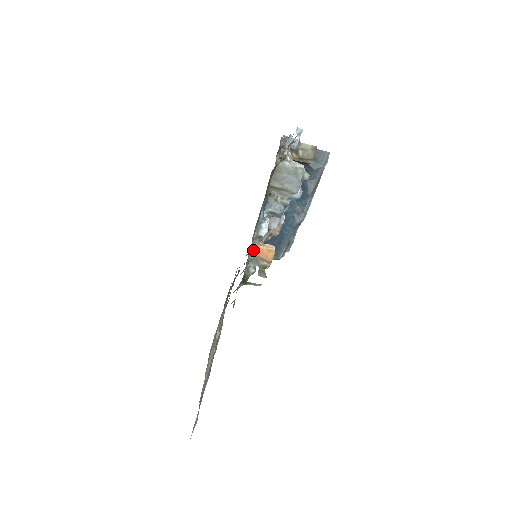
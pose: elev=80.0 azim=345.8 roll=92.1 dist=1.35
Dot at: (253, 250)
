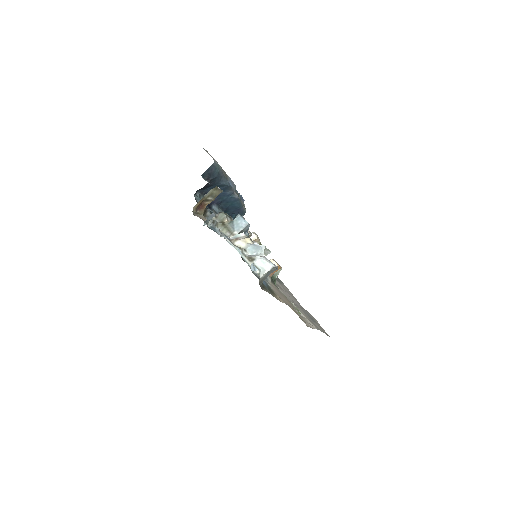
Dot at: (269, 280)
